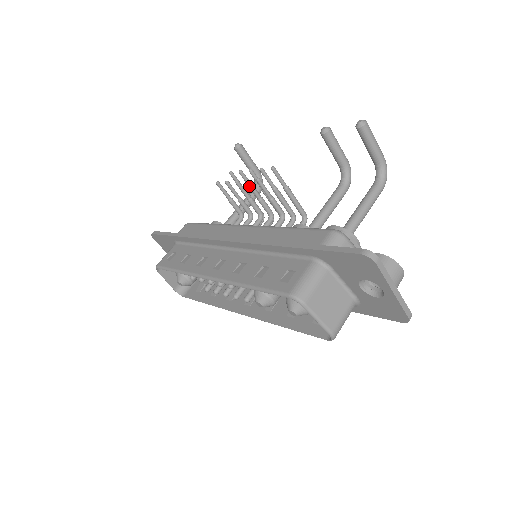
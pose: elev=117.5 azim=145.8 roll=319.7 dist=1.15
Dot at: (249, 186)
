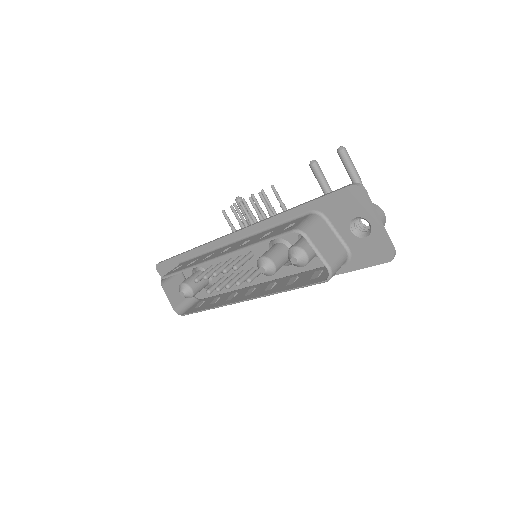
Dot at: (251, 203)
